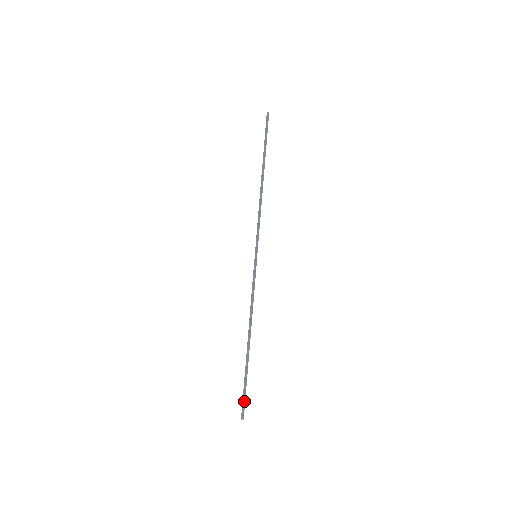
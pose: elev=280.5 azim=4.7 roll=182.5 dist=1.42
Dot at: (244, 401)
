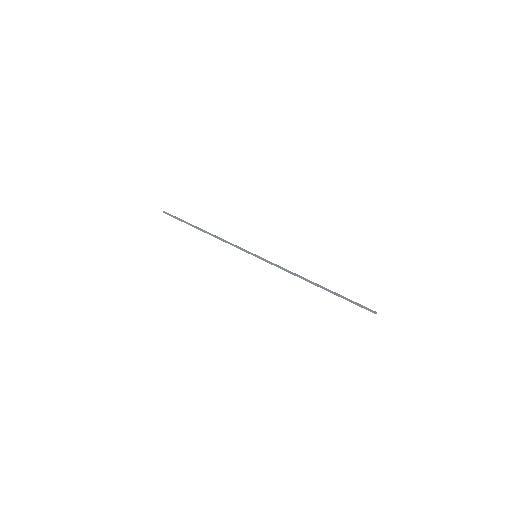
Dot at: (362, 307)
